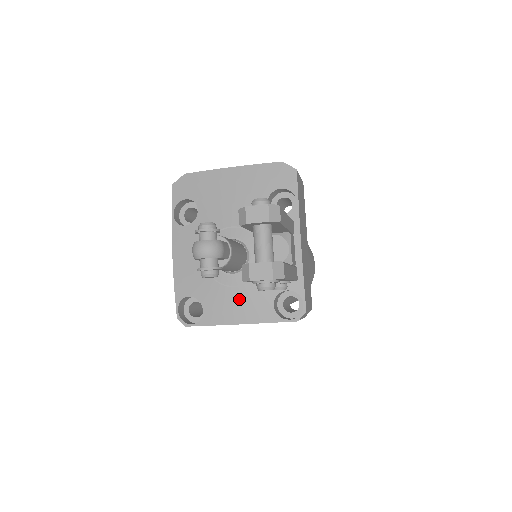
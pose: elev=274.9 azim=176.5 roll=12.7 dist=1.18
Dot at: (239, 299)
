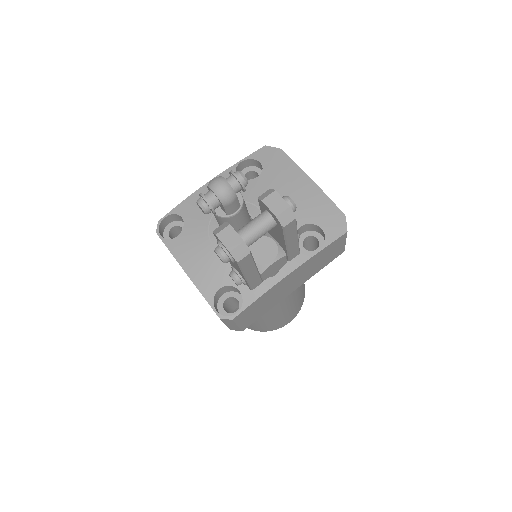
Dot at: (206, 257)
